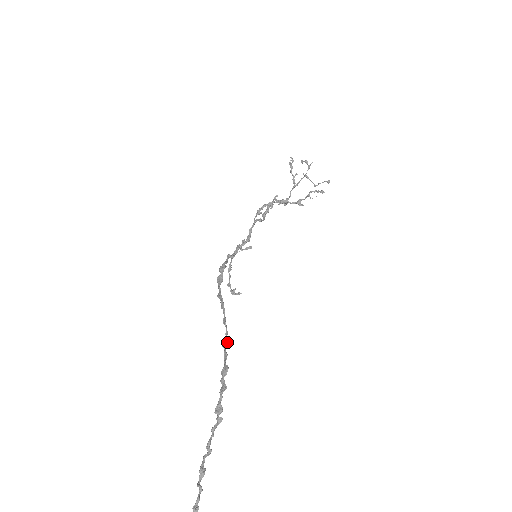
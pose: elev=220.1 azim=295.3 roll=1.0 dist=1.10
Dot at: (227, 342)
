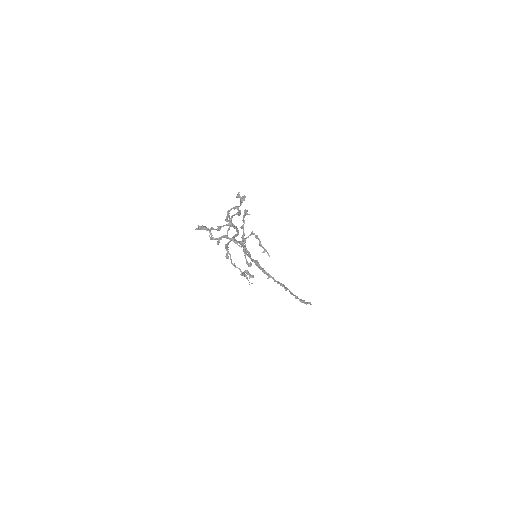
Dot at: occluded
